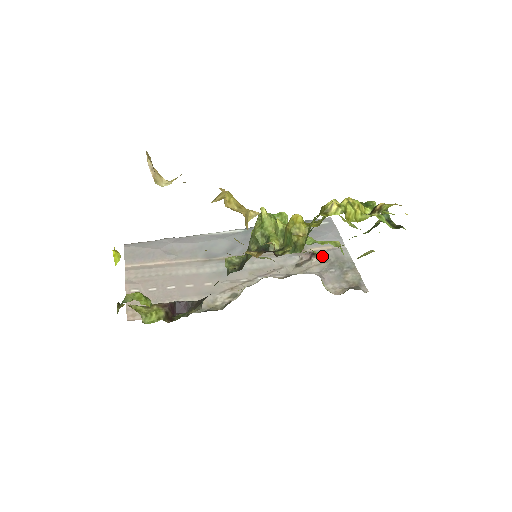
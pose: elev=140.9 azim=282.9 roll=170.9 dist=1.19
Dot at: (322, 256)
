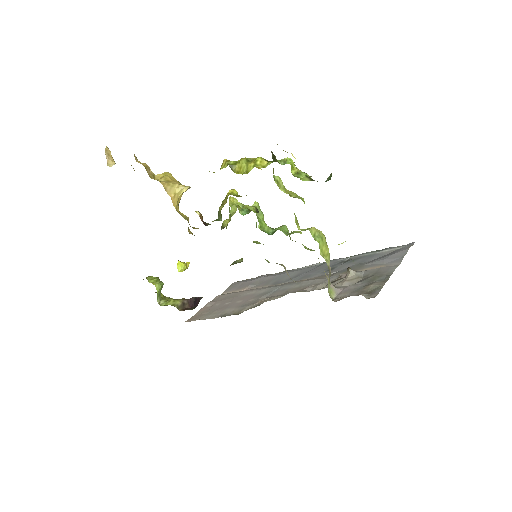
Dot at: (362, 273)
